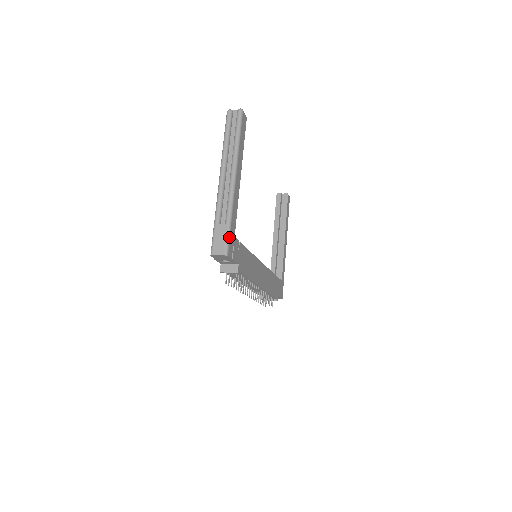
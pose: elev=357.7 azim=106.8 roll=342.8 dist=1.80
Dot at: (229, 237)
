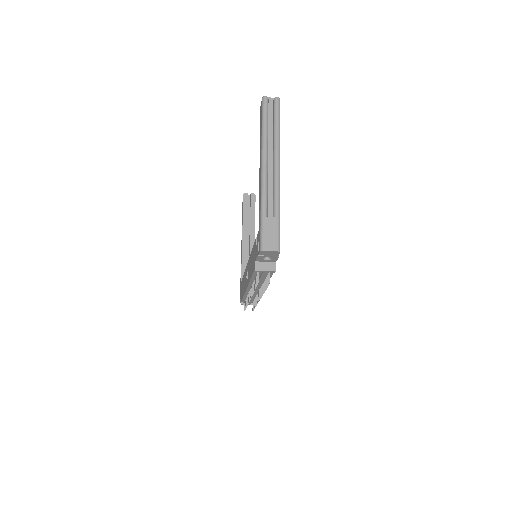
Dot at: occluded
